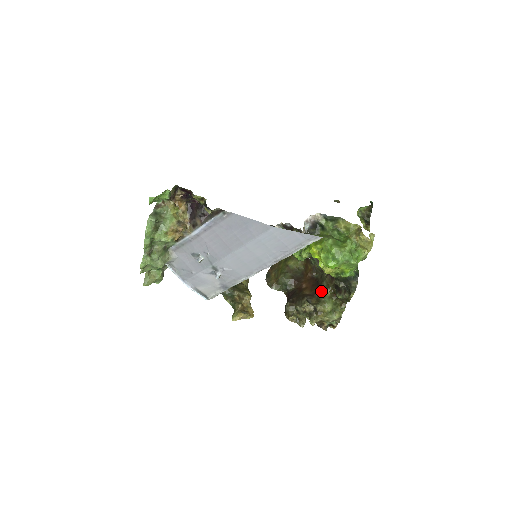
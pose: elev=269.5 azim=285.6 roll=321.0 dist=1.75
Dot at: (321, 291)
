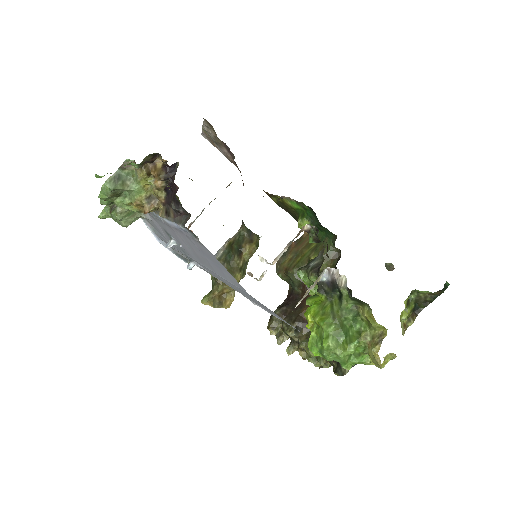
Dot at: occluded
